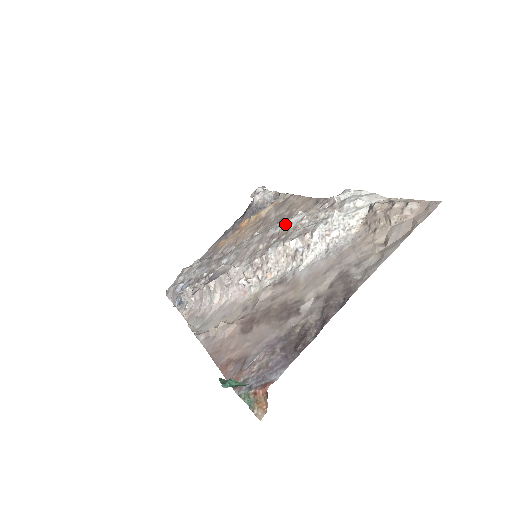
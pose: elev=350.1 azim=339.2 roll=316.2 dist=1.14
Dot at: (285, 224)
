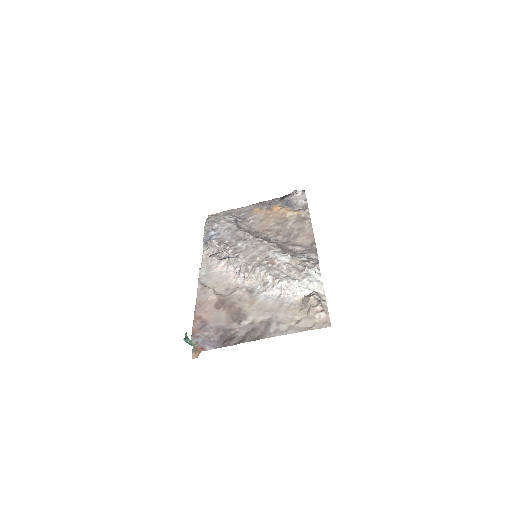
Dot at: (277, 256)
